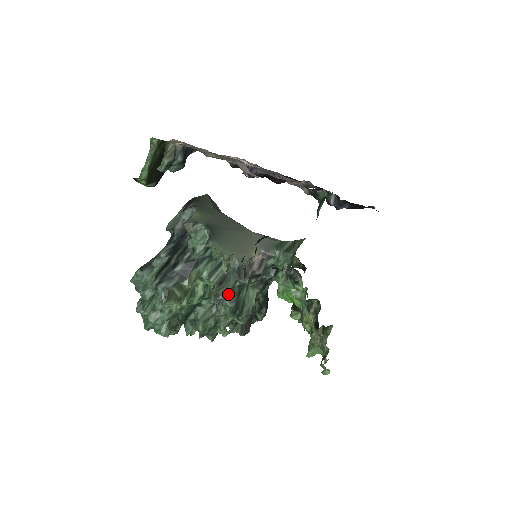
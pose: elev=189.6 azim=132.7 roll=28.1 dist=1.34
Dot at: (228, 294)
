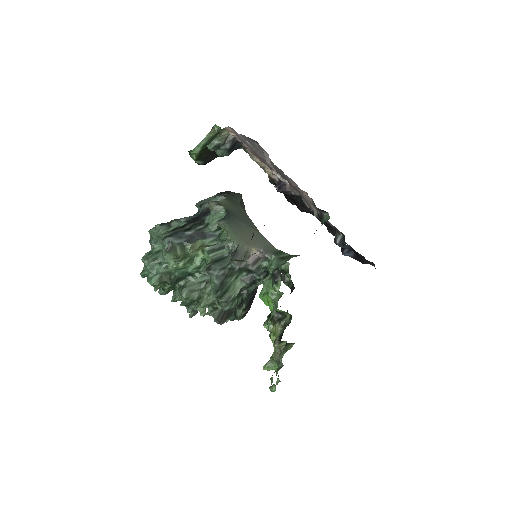
Dot at: (218, 271)
